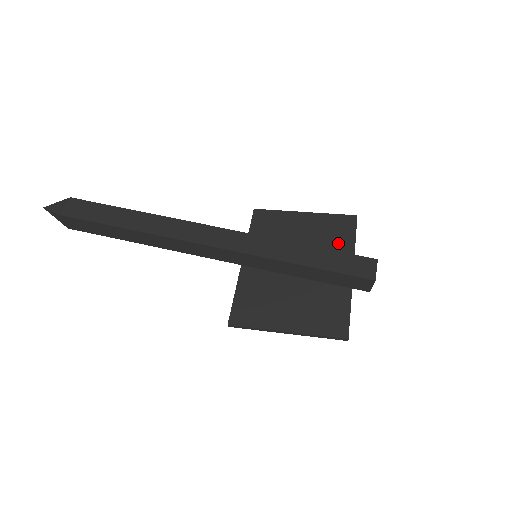
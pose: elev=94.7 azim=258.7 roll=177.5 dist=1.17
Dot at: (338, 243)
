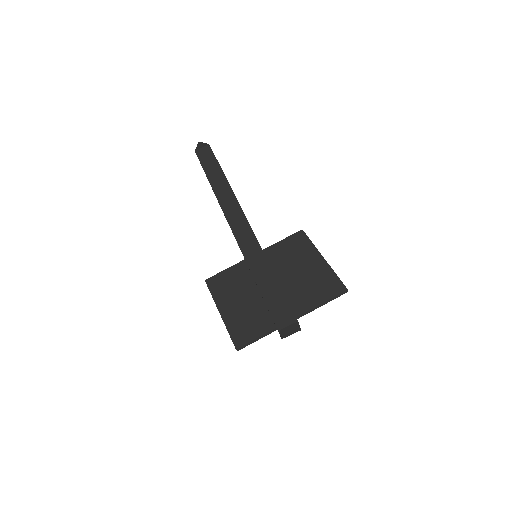
Dot at: (311, 294)
